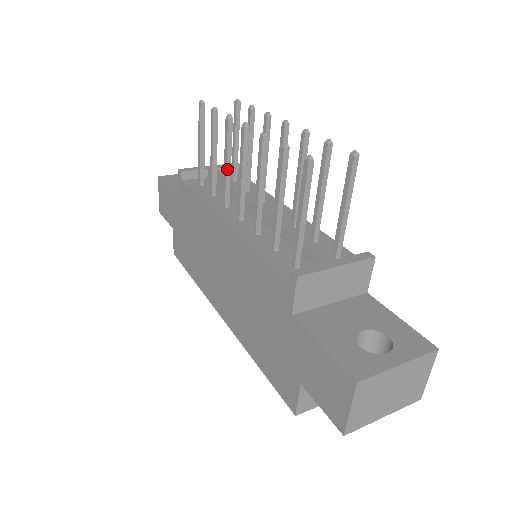
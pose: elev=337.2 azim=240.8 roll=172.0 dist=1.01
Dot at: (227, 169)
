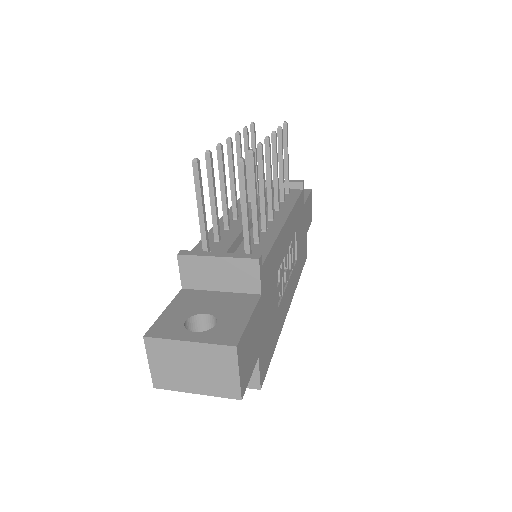
Dot at: occluded
